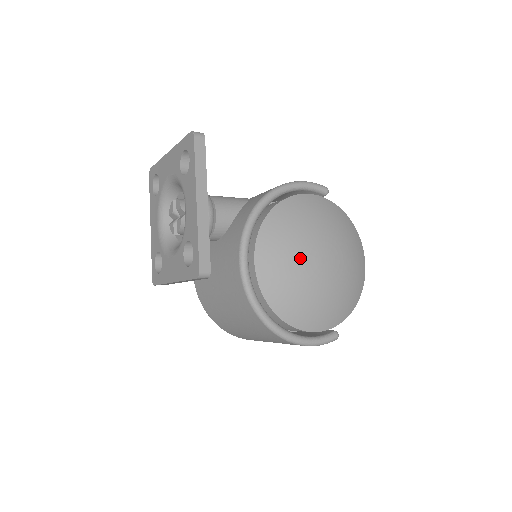
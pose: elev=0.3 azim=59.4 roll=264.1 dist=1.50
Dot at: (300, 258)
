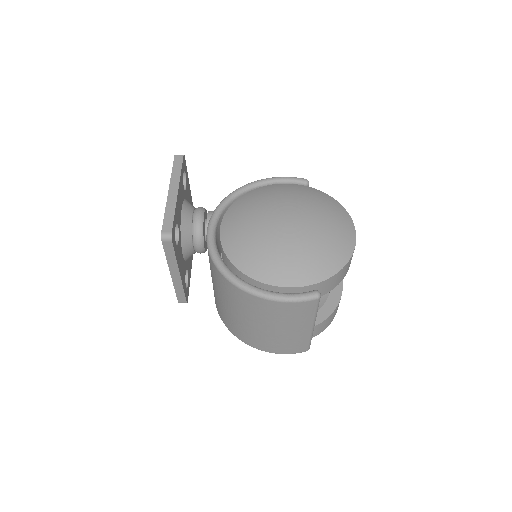
Dot at: (260, 219)
